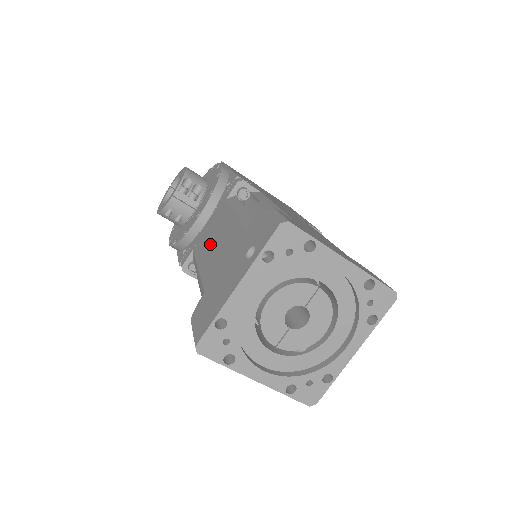
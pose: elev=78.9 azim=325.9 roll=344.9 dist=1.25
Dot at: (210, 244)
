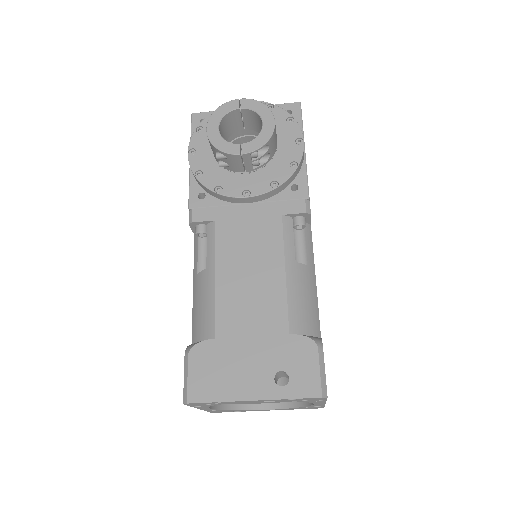
Dot at: (241, 264)
